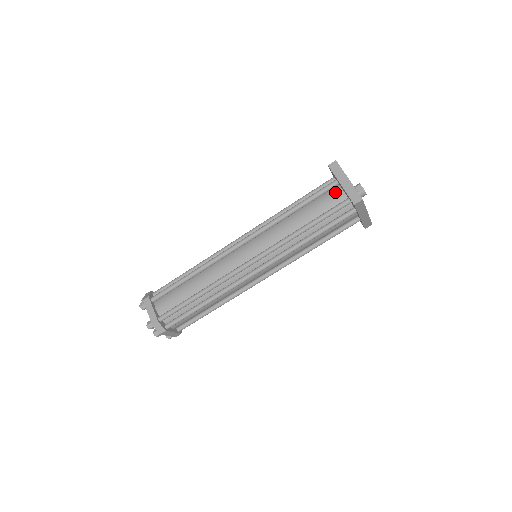
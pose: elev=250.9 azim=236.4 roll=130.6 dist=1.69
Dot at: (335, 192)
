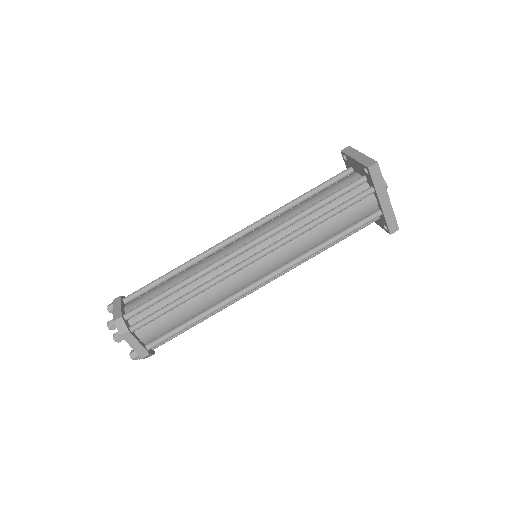
Dot at: (349, 176)
